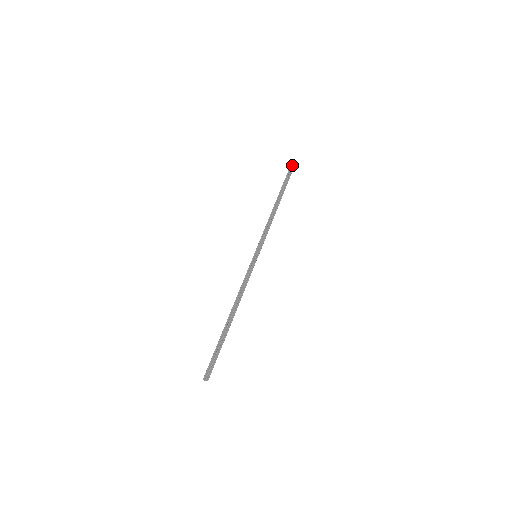
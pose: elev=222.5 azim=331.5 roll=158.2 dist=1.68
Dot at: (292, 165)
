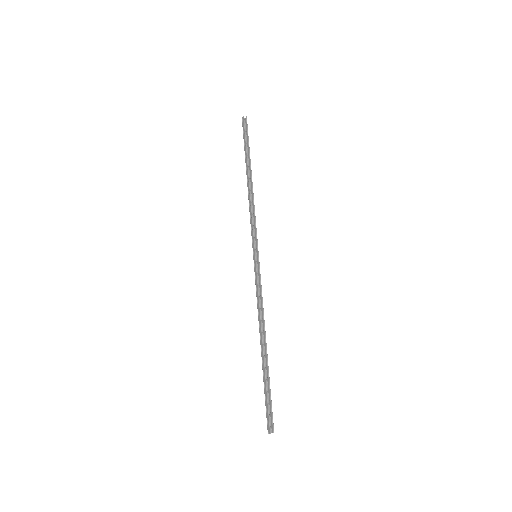
Dot at: occluded
